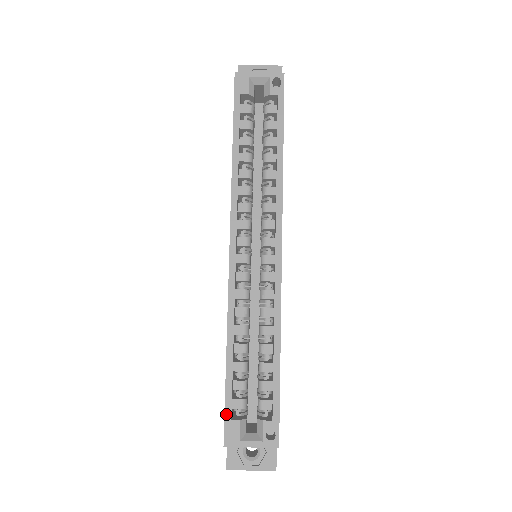
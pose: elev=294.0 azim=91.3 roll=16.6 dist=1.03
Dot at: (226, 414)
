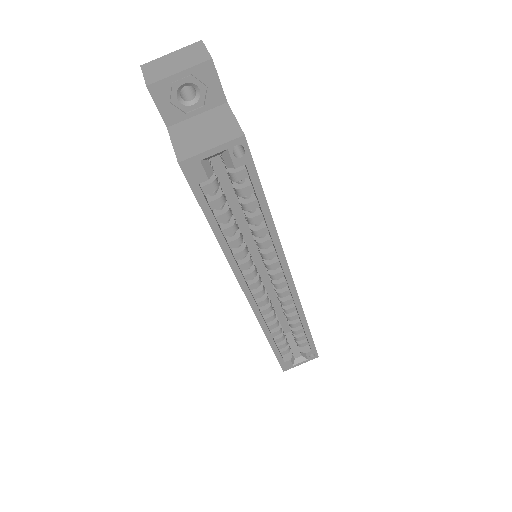
Dot at: (280, 362)
